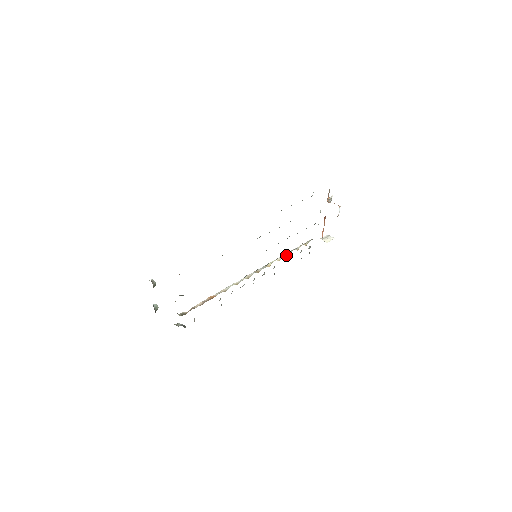
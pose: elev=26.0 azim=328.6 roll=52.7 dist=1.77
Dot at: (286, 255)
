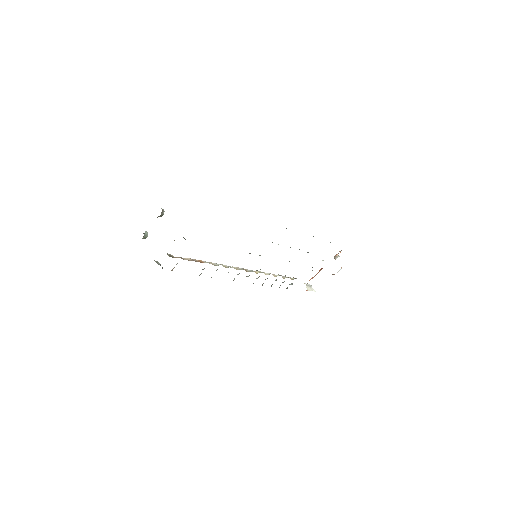
Dot at: (273, 275)
